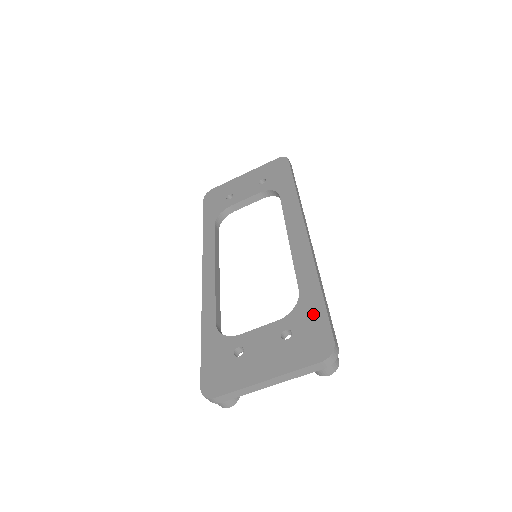
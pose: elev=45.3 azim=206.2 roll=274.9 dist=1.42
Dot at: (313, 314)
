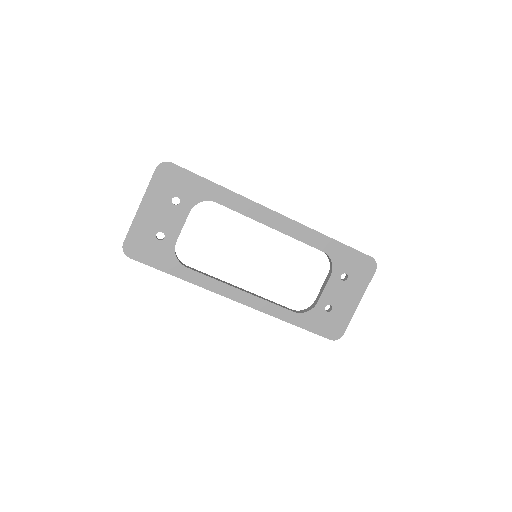
Dot at: (347, 256)
